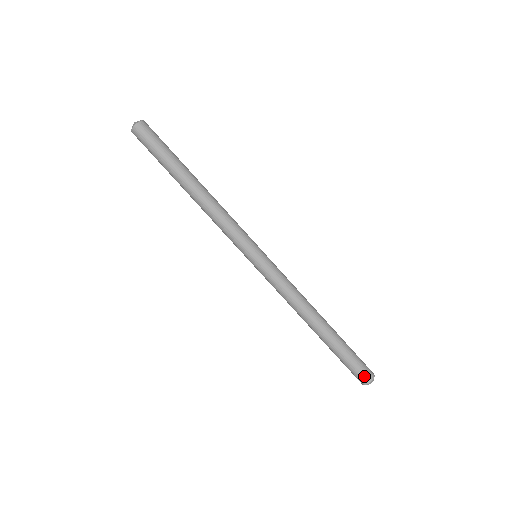
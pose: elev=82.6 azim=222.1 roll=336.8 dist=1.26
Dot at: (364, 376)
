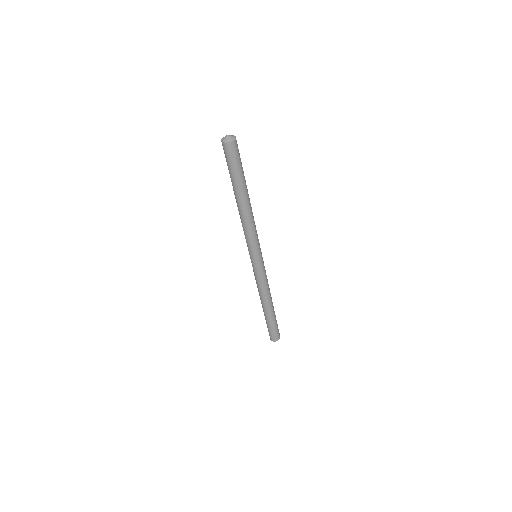
Dot at: (277, 337)
